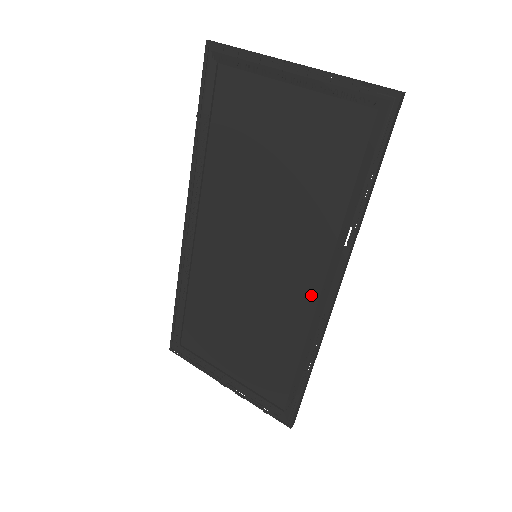
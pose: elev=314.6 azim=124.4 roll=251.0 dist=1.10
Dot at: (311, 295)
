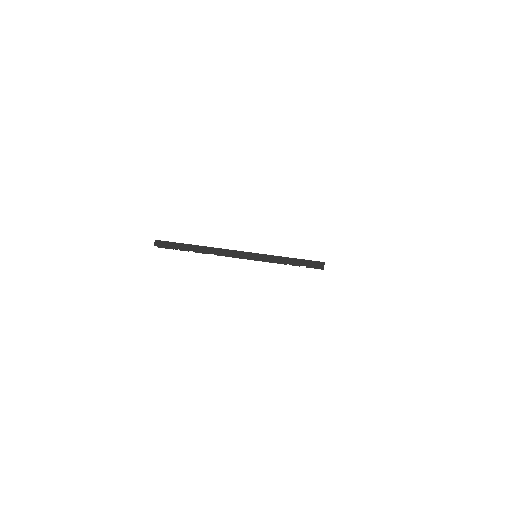
Dot at: occluded
